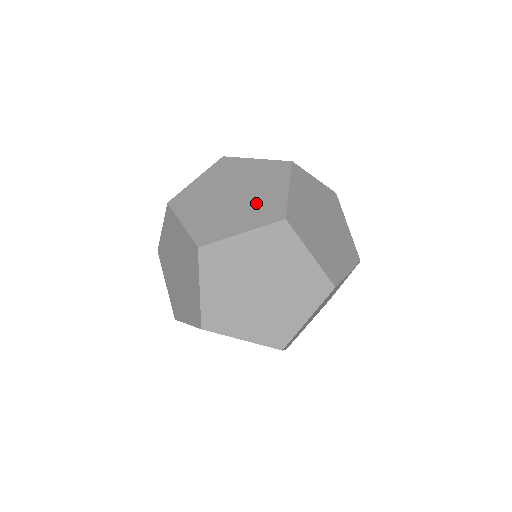
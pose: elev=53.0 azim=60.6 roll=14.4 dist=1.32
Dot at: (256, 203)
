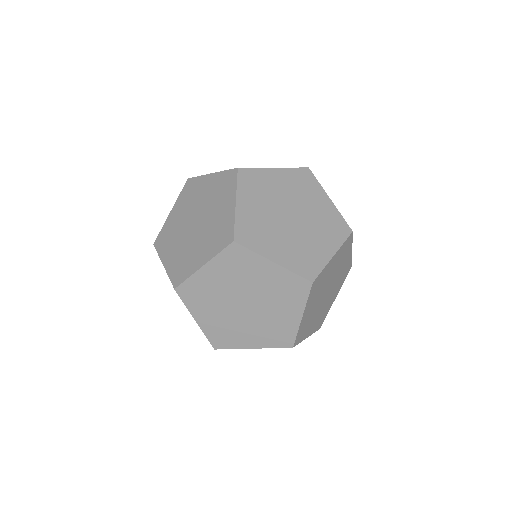
Dot at: (212, 228)
